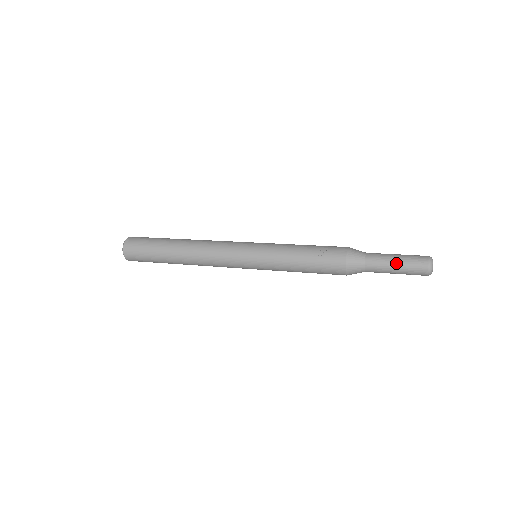
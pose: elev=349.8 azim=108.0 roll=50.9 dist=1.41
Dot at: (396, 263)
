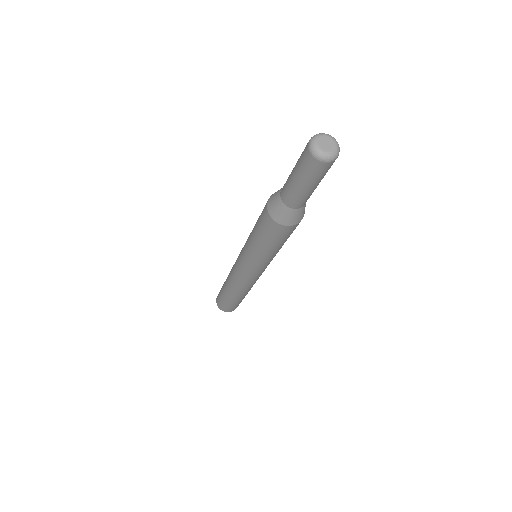
Dot at: (295, 165)
